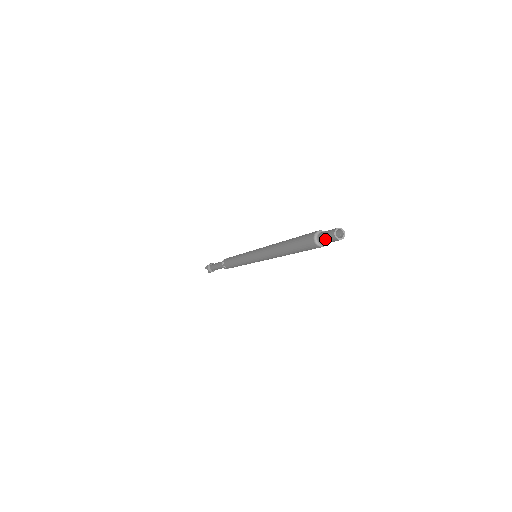
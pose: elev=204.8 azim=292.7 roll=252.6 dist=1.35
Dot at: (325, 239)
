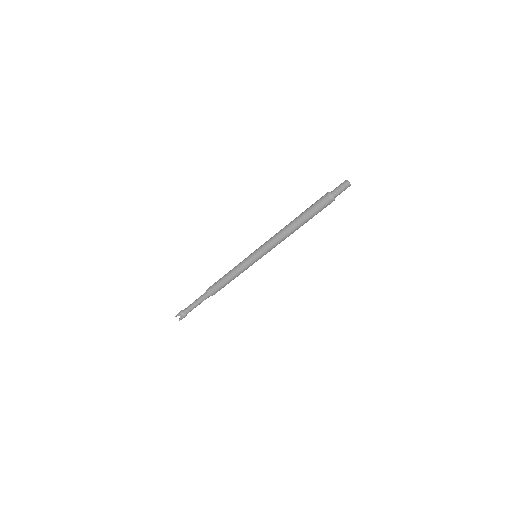
Dot at: (338, 190)
